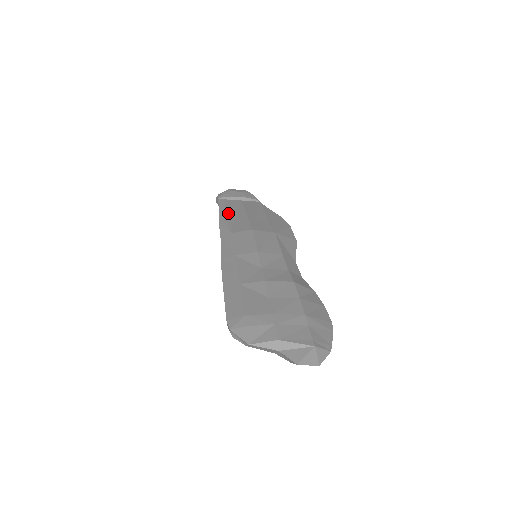
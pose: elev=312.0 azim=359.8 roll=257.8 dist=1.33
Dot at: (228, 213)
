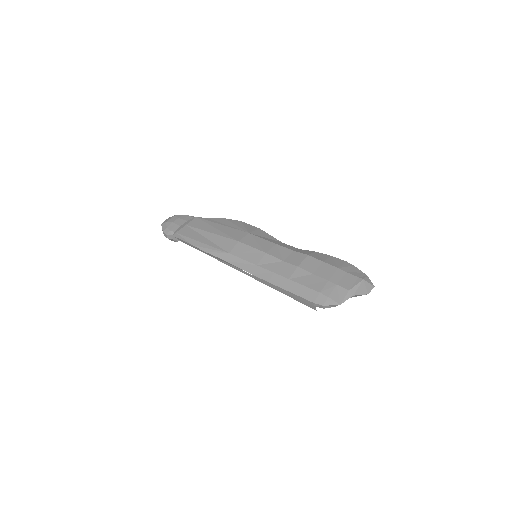
Dot at: (200, 241)
